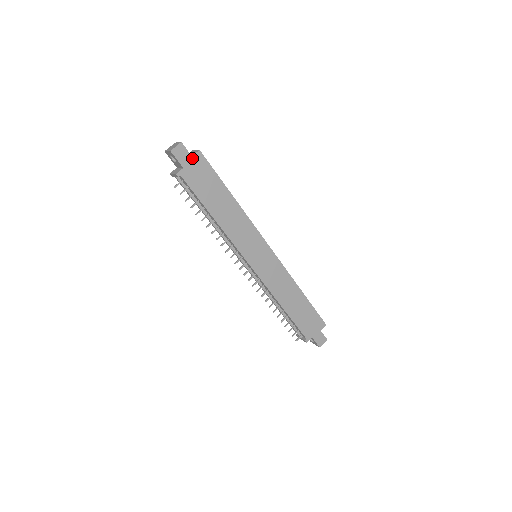
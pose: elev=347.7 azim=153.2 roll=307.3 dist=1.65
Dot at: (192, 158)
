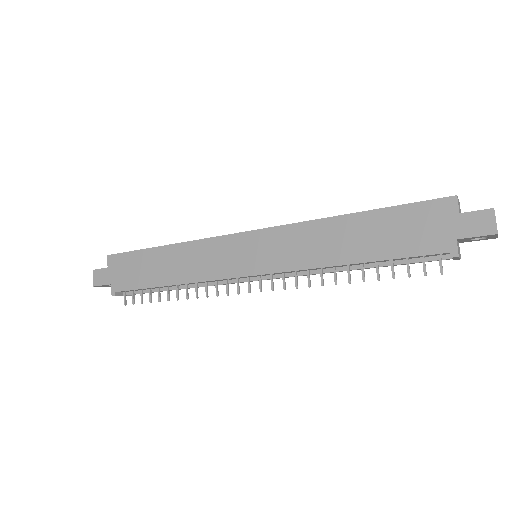
Dot at: (109, 268)
